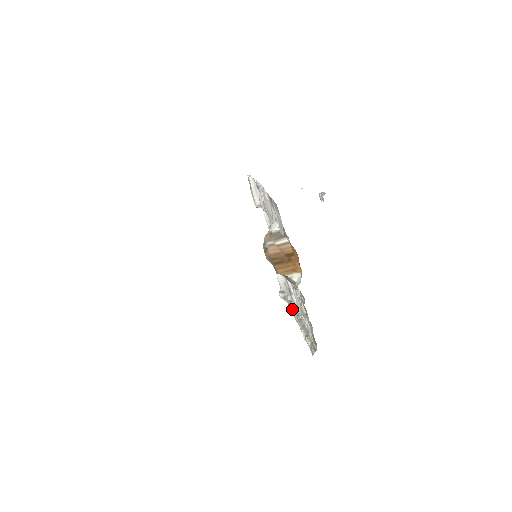
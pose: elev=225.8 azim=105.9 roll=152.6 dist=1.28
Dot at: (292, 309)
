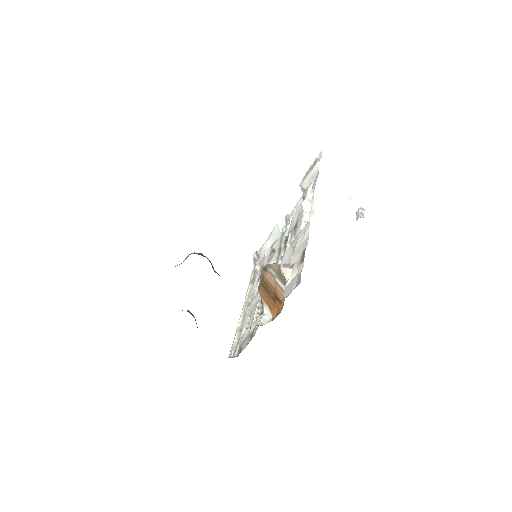
Dot at: (251, 284)
